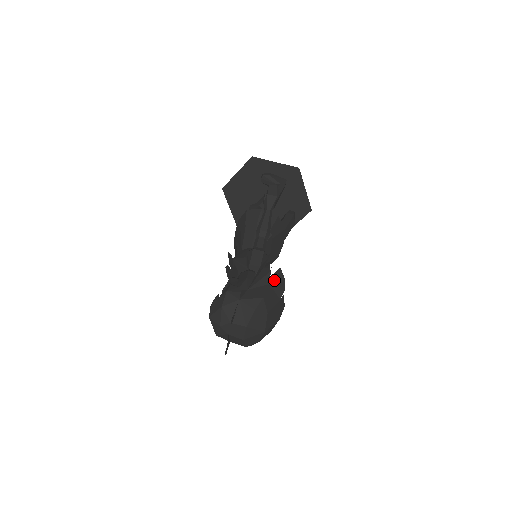
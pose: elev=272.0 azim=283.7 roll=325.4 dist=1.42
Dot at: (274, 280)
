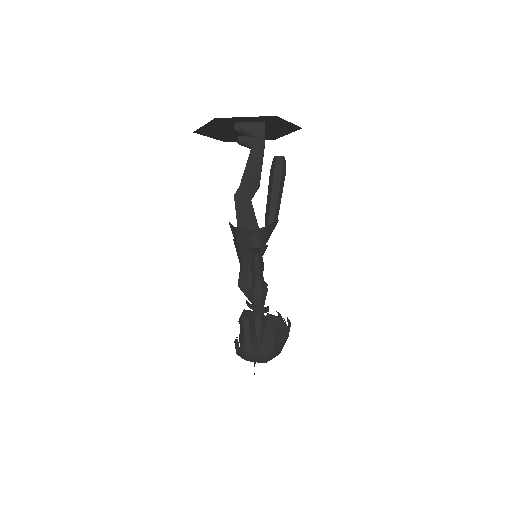
Dot at: (278, 333)
